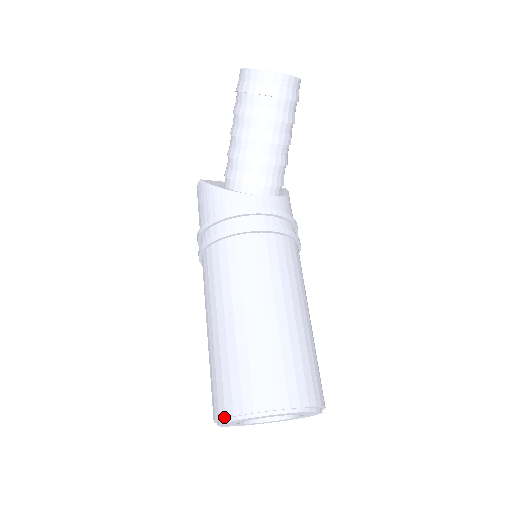
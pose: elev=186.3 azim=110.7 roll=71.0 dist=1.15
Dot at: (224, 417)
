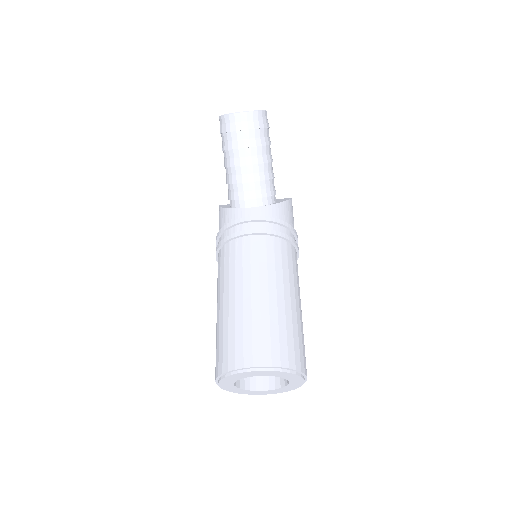
Dot at: (215, 378)
